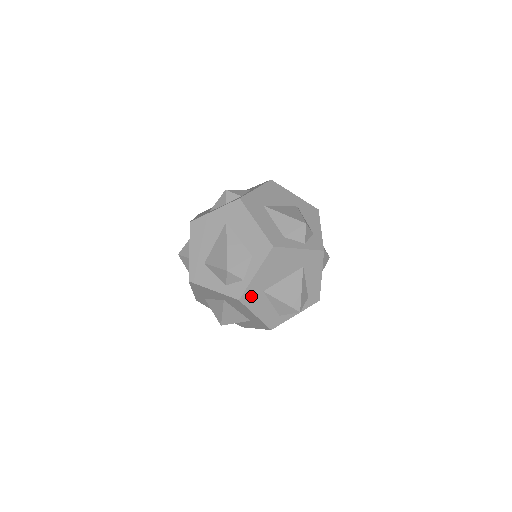
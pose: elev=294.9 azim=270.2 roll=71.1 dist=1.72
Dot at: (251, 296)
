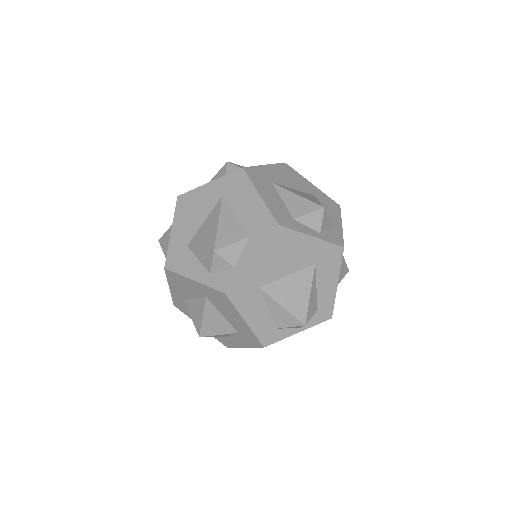
Dot at: (242, 291)
